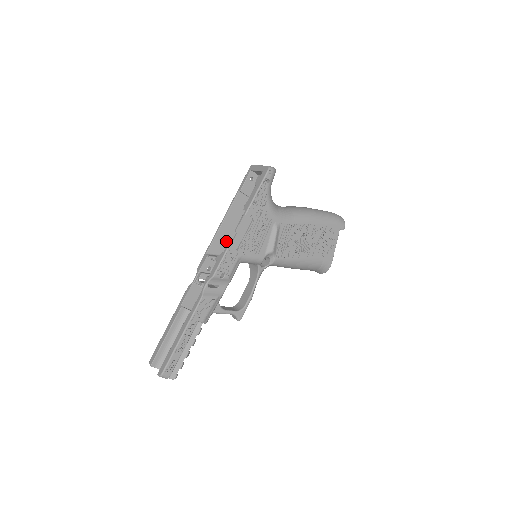
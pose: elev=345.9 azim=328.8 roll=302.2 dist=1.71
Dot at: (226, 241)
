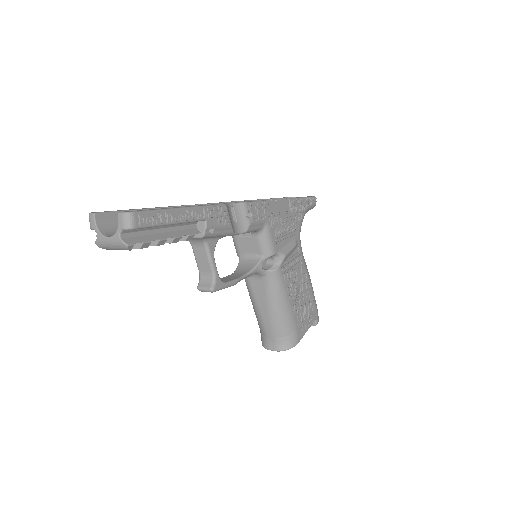
Dot at: occluded
